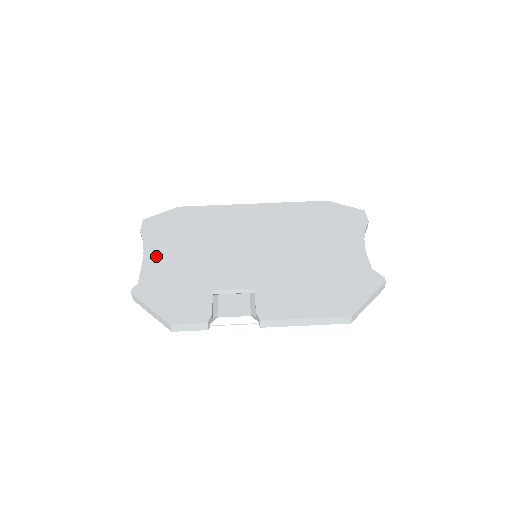
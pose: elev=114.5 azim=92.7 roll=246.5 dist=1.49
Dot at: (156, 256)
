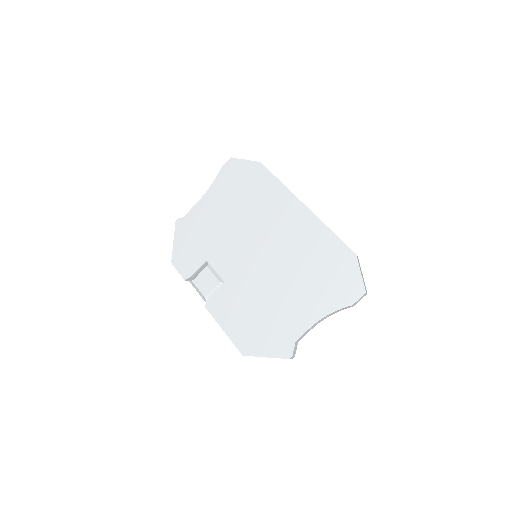
Dot at: (208, 202)
